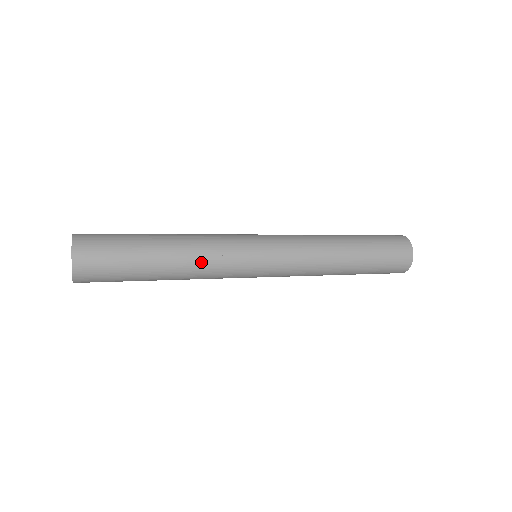
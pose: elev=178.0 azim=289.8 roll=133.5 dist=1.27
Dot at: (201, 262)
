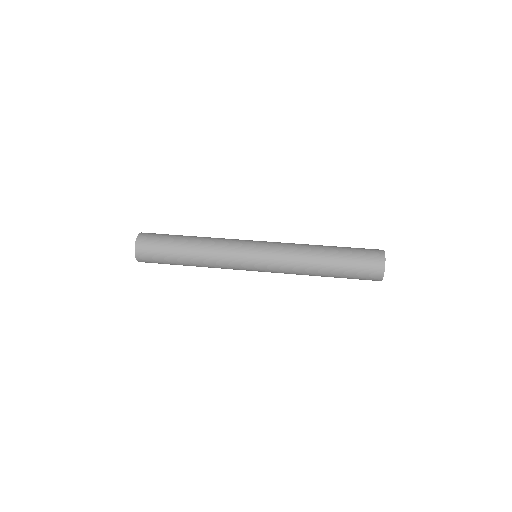
Dot at: occluded
